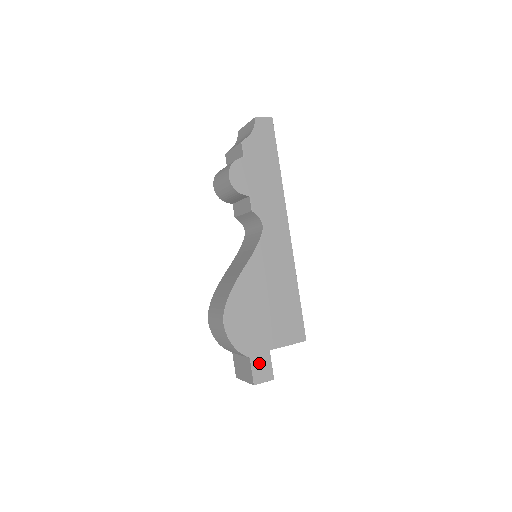
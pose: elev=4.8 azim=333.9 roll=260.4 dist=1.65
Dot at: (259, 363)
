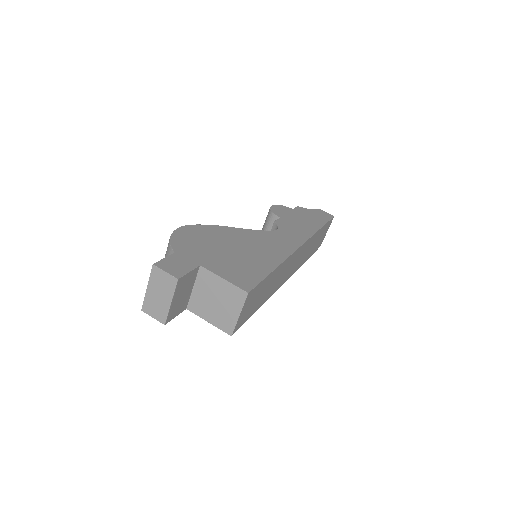
Dot at: (178, 261)
